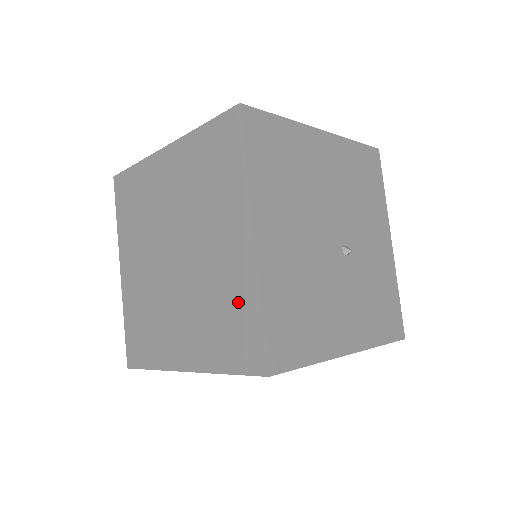
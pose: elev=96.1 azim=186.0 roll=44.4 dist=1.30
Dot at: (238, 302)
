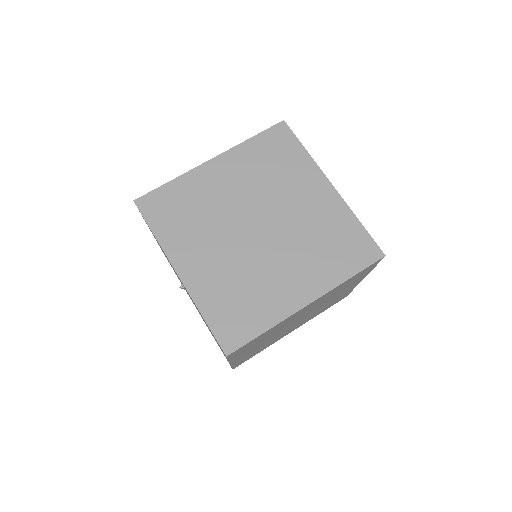
Dot at: (339, 227)
